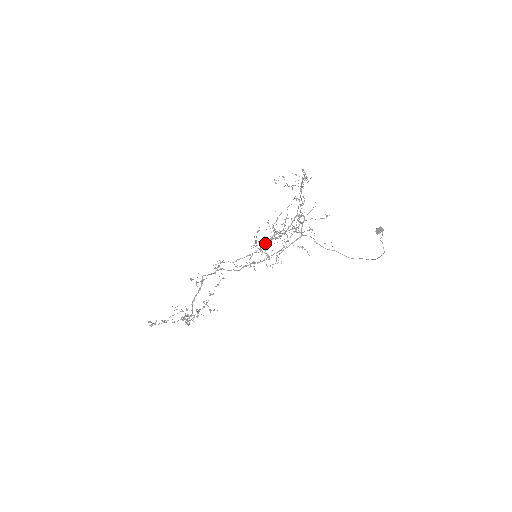
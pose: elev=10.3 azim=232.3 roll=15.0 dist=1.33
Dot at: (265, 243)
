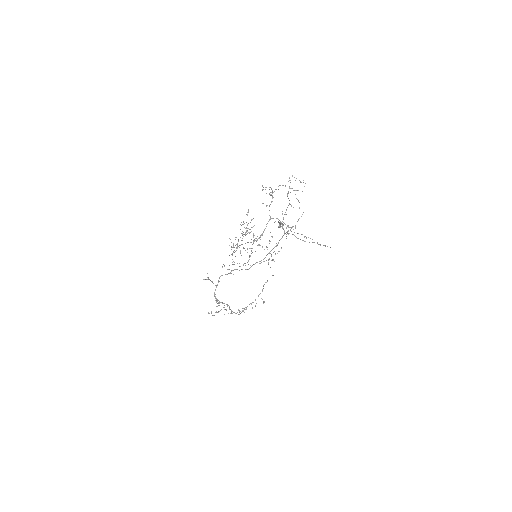
Dot at: (238, 246)
